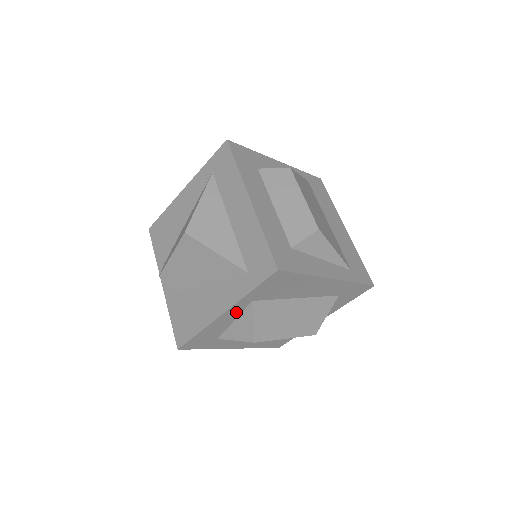
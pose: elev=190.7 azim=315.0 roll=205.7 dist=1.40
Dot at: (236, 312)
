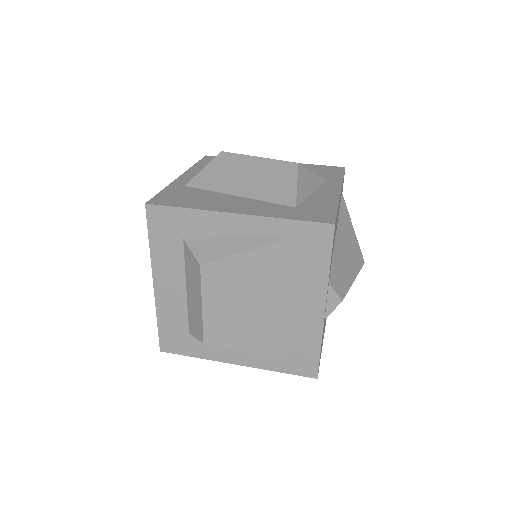
Dot at: occluded
